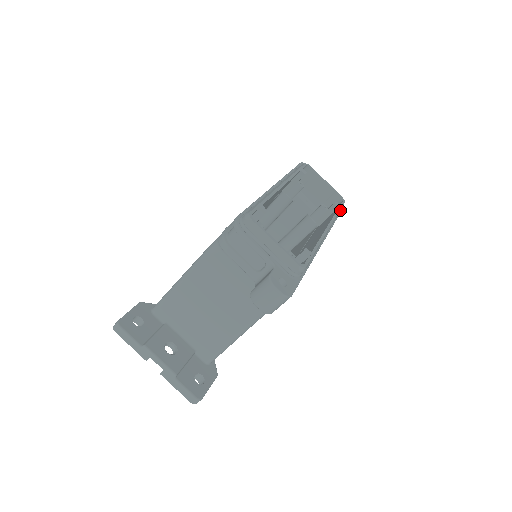
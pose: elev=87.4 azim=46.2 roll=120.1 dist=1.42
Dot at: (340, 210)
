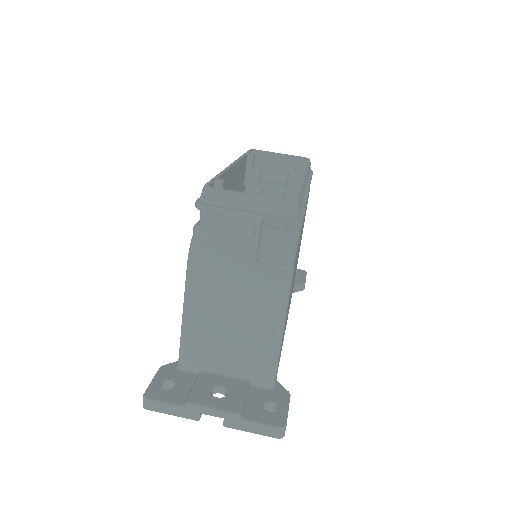
Dot at: (309, 165)
